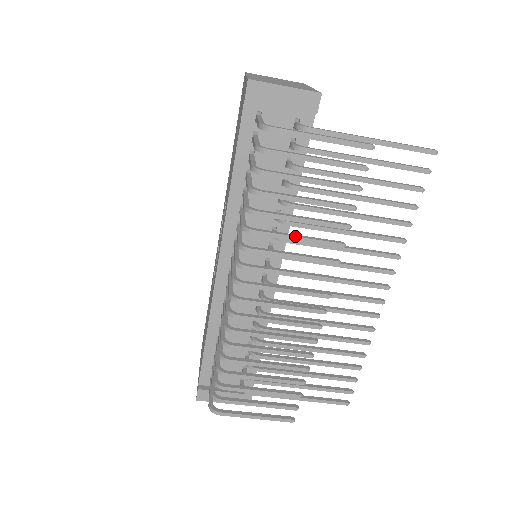
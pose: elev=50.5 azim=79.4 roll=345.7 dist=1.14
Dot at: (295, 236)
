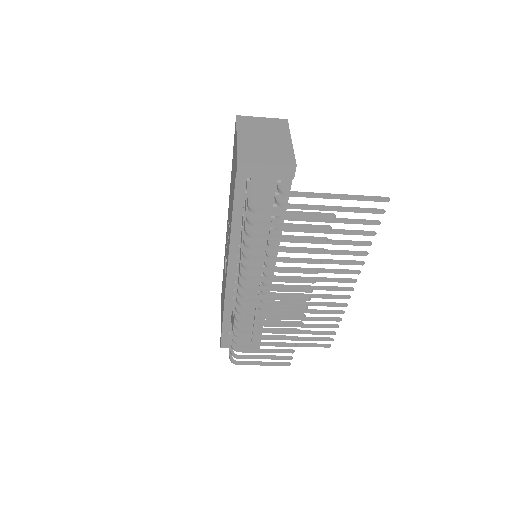
Dot at: (281, 270)
